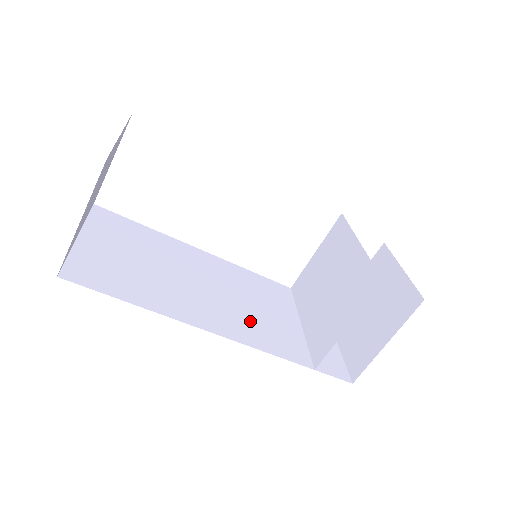
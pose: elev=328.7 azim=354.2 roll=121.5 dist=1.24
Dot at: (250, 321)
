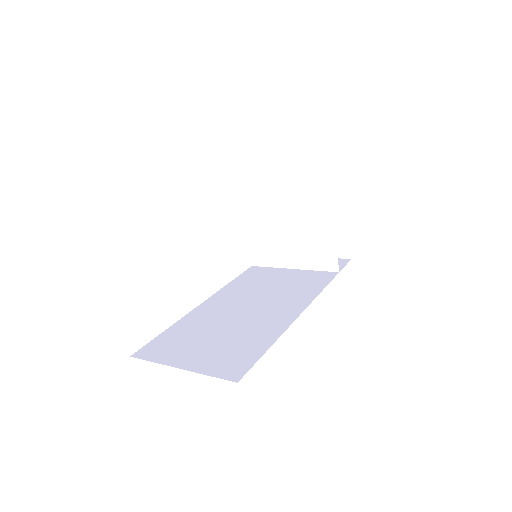
Dot at: (290, 292)
